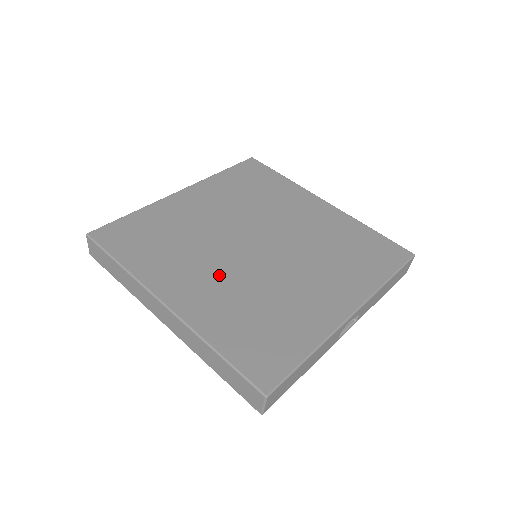
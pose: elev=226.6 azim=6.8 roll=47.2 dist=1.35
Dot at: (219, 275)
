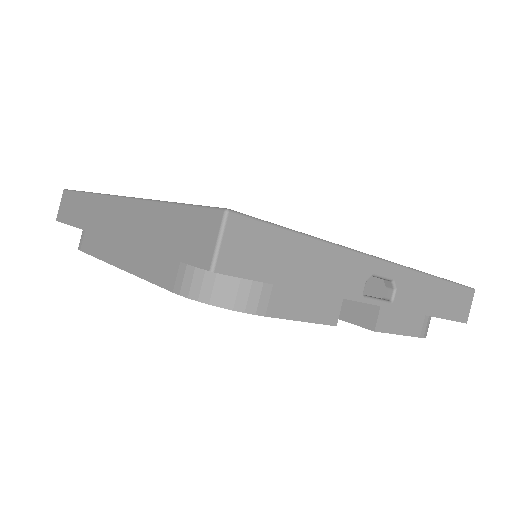
Dot at: occluded
